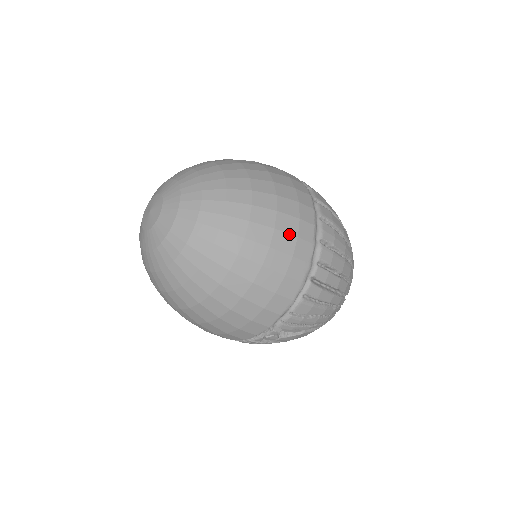
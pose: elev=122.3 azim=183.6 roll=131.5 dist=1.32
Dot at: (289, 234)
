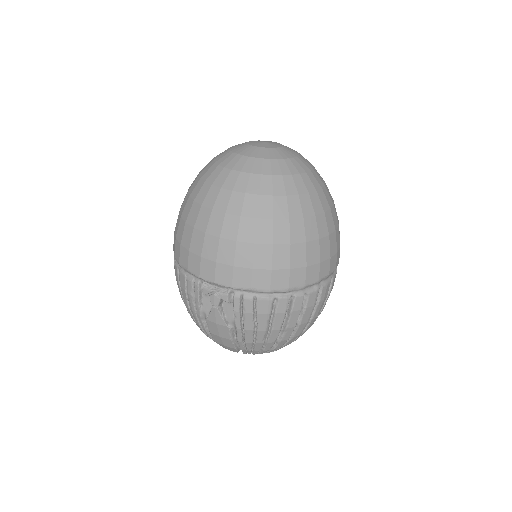
Dot at: (320, 254)
